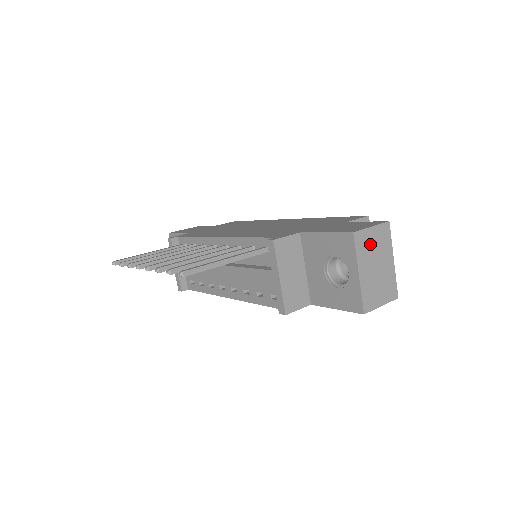
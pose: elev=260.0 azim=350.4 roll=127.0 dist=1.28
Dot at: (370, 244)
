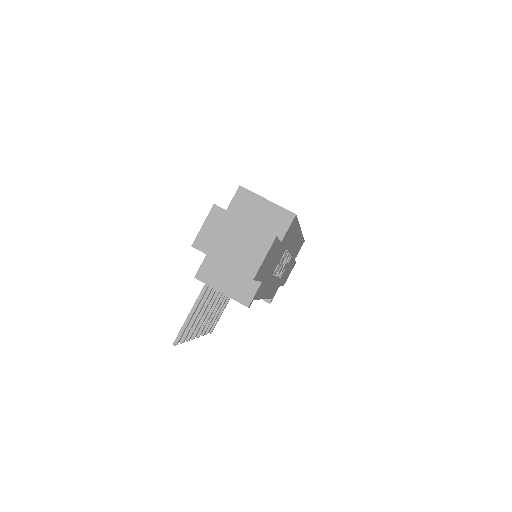
Dot at: (212, 236)
